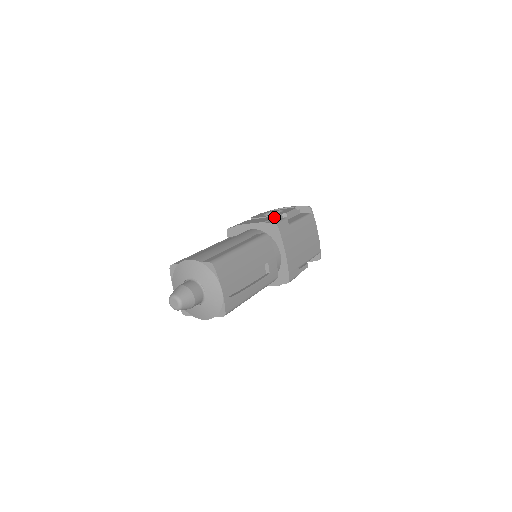
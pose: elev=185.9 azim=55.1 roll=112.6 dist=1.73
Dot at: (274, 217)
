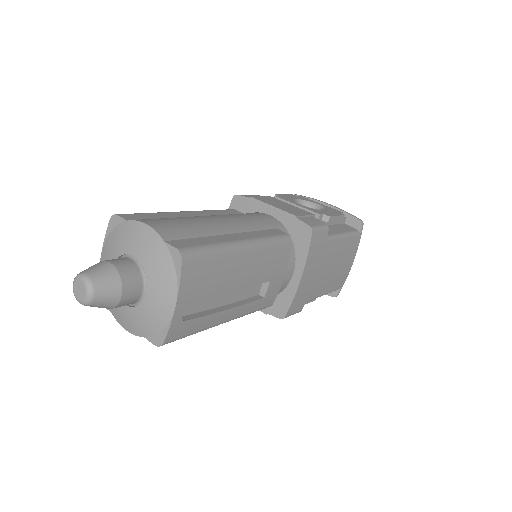
Dot at: (311, 214)
